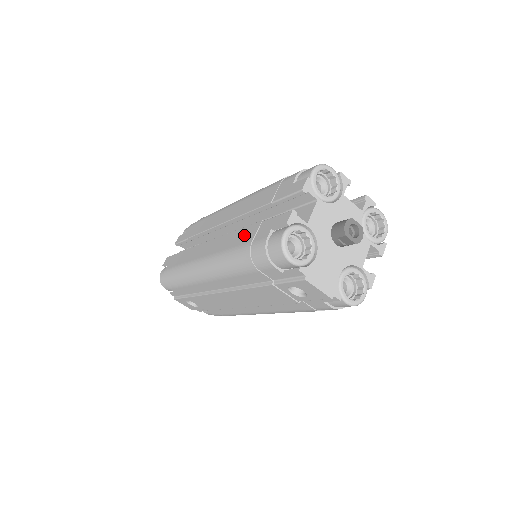
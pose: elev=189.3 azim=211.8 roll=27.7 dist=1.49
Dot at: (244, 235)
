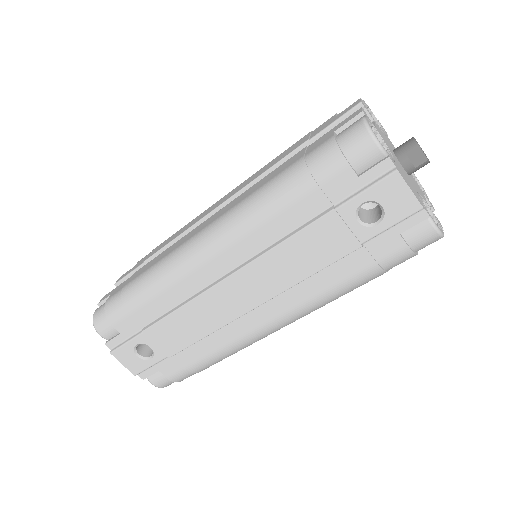
Dot at: (280, 168)
